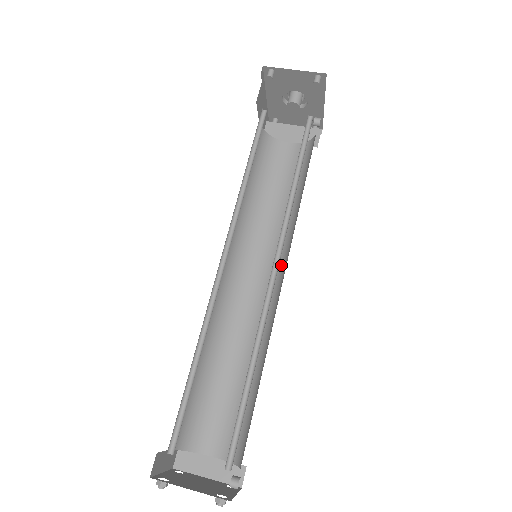
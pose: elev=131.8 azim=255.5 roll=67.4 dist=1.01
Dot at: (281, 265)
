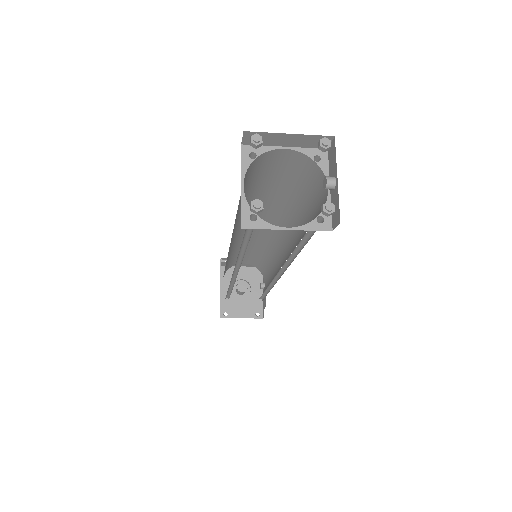
Dot at: occluded
